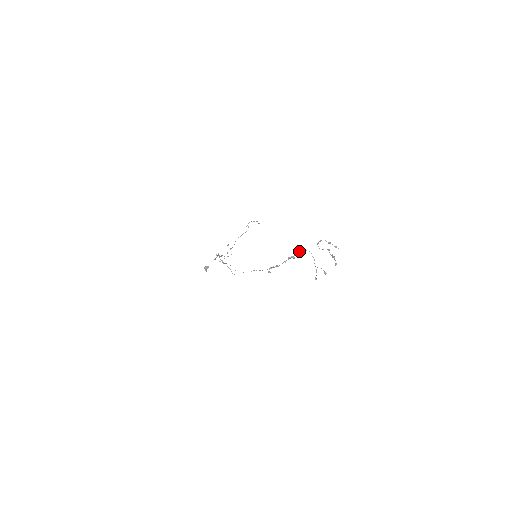
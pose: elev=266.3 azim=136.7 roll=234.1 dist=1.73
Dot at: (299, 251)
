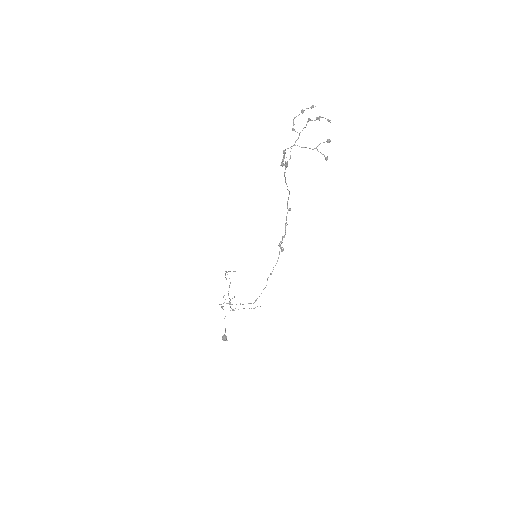
Dot at: (284, 151)
